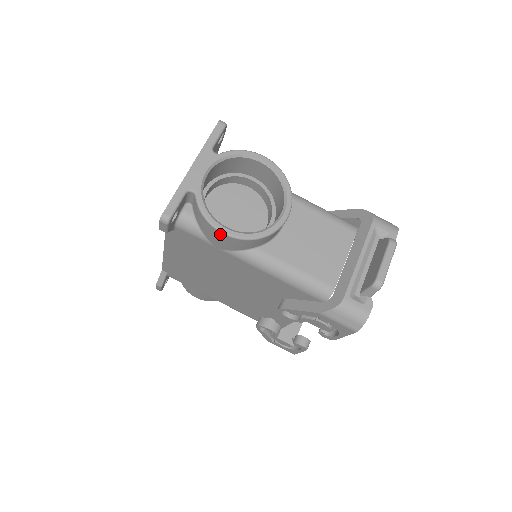
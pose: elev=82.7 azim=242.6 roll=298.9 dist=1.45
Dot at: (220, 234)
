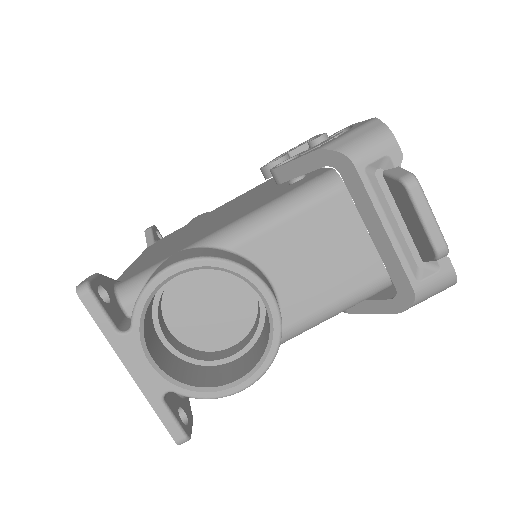
Dot at: (239, 389)
